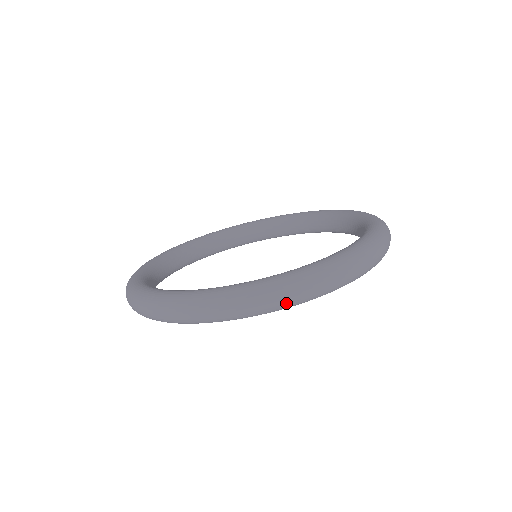
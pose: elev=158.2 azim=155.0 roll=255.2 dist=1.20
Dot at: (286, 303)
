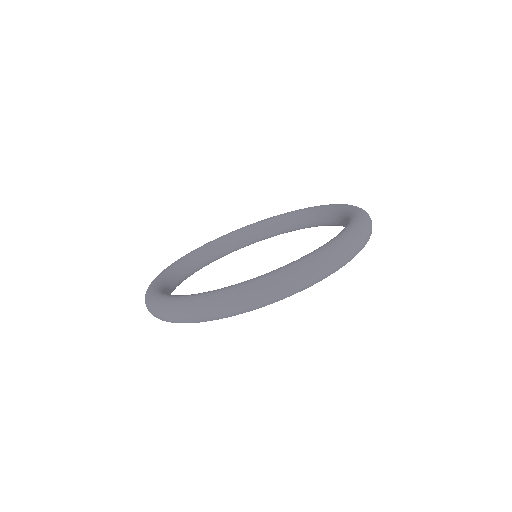
Dot at: occluded
